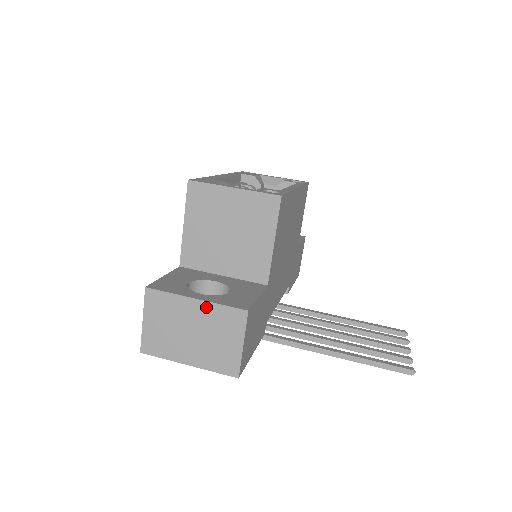
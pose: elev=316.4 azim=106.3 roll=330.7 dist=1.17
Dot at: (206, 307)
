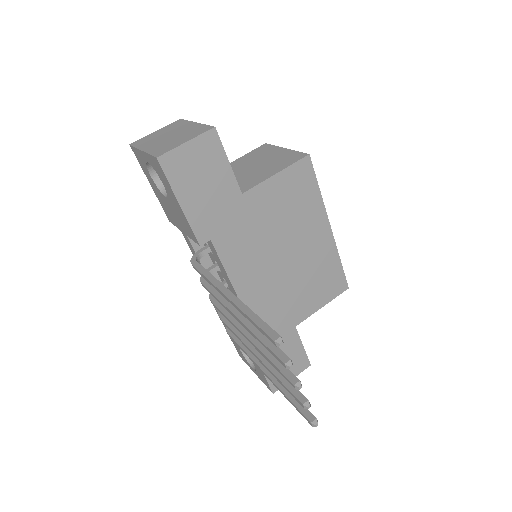
Dot at: (196, 126)
